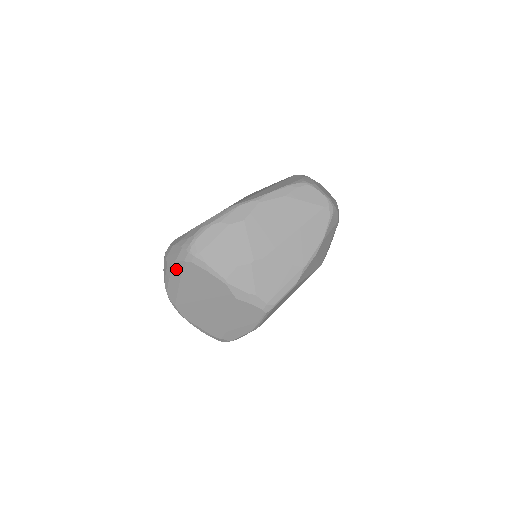
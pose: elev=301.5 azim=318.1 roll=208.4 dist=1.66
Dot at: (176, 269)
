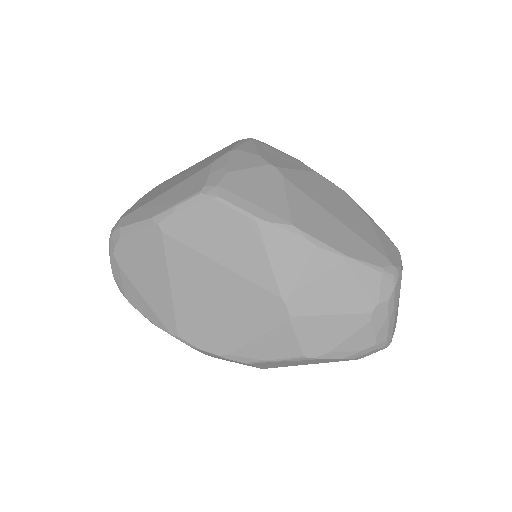
Dot at: occluded
